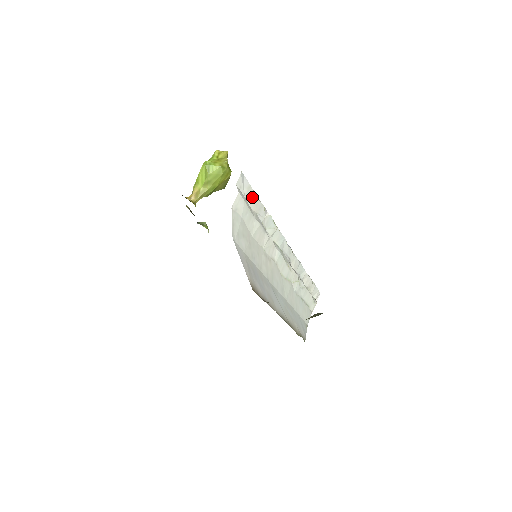
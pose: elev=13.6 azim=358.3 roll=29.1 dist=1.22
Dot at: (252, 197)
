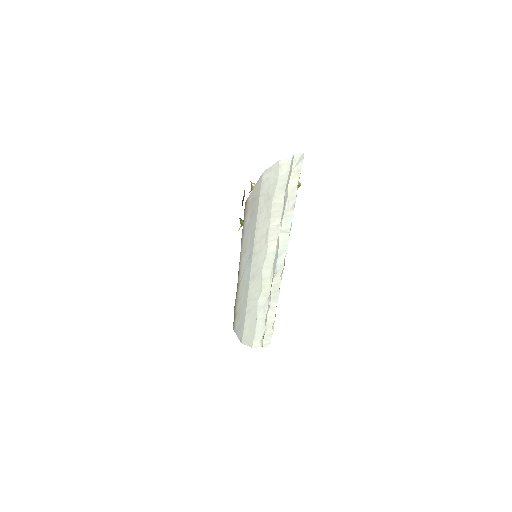
Dot at: (295, 180)
